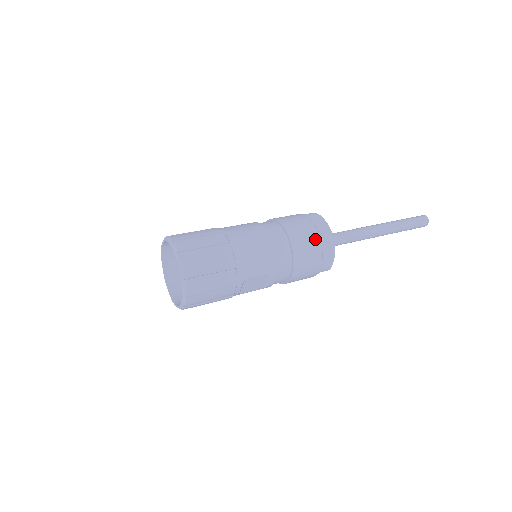
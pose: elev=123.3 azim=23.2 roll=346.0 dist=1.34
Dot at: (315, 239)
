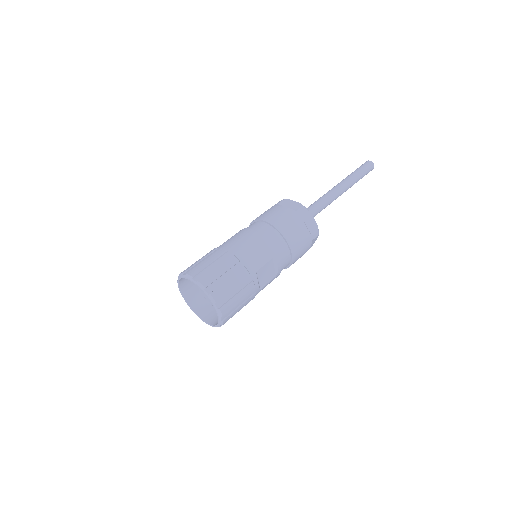
Dot at: (292, 215)
